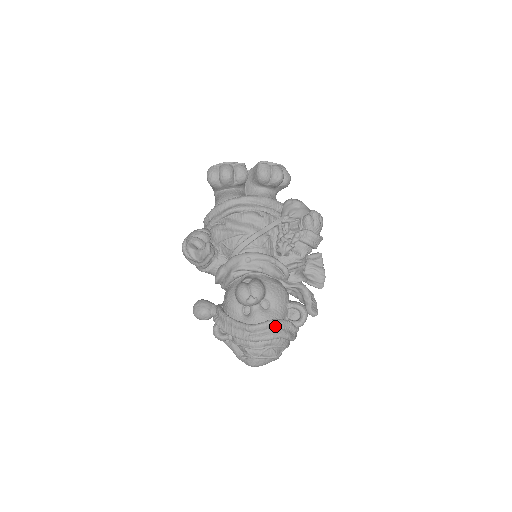
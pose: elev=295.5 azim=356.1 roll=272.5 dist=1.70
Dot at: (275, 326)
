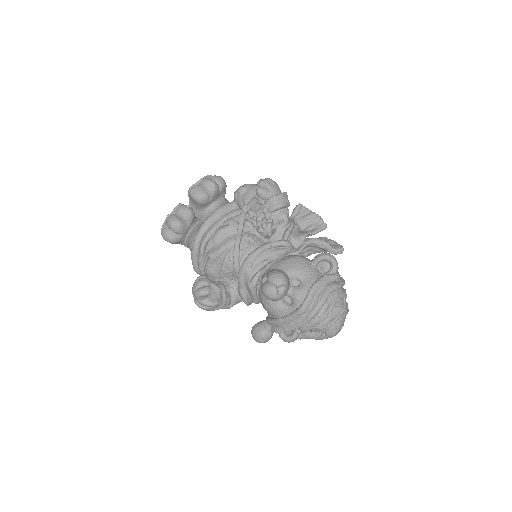
Dot at: (317, 290)
